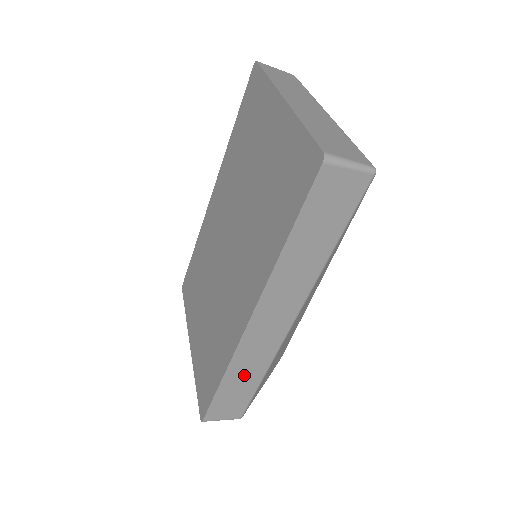
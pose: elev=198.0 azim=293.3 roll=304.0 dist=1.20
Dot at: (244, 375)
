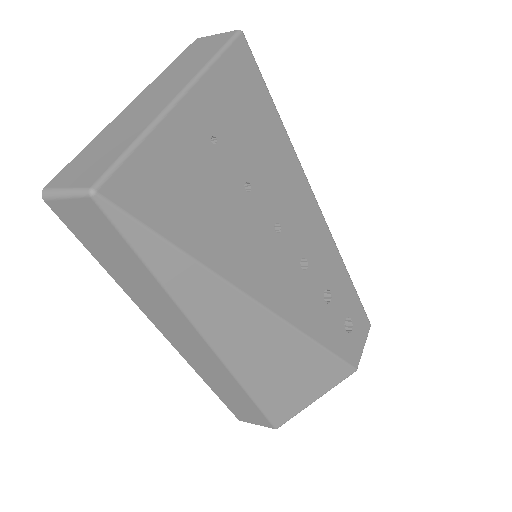
Dot at: (225, 388)
